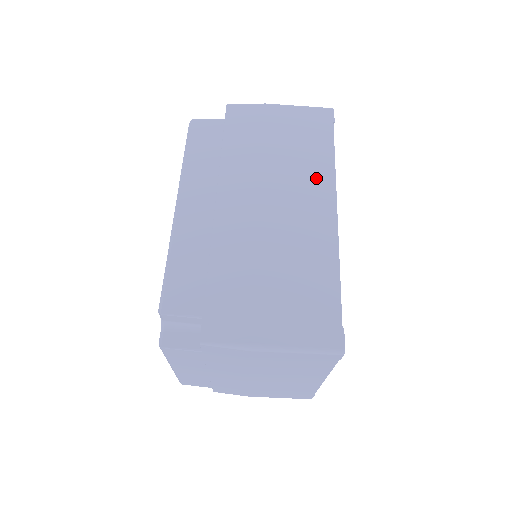
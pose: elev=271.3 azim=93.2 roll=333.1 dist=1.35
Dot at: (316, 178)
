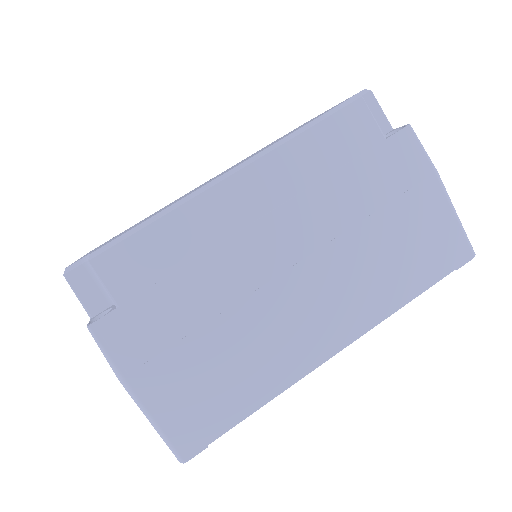
Dot at: (367, 303)
